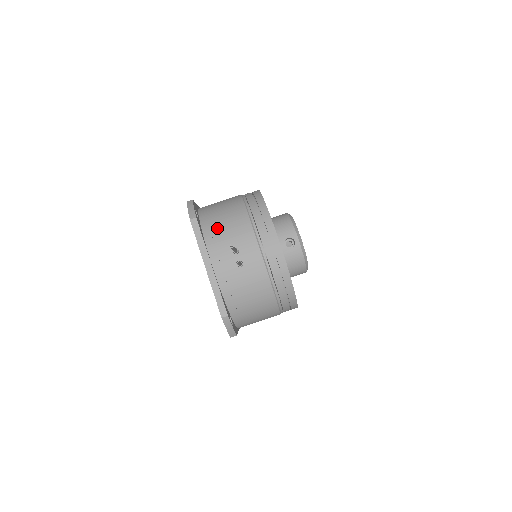
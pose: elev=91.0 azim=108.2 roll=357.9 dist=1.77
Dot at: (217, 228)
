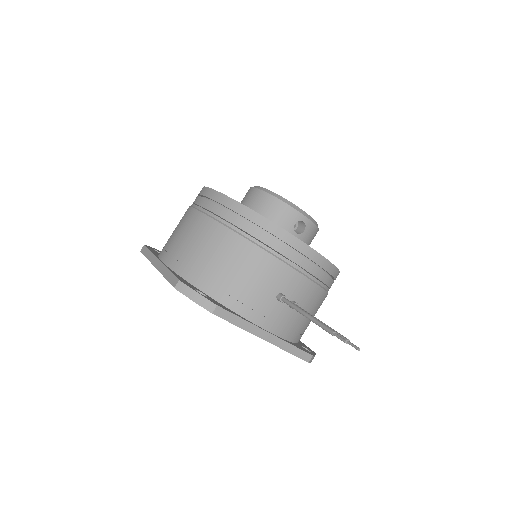
Dot at: (238, 289)
